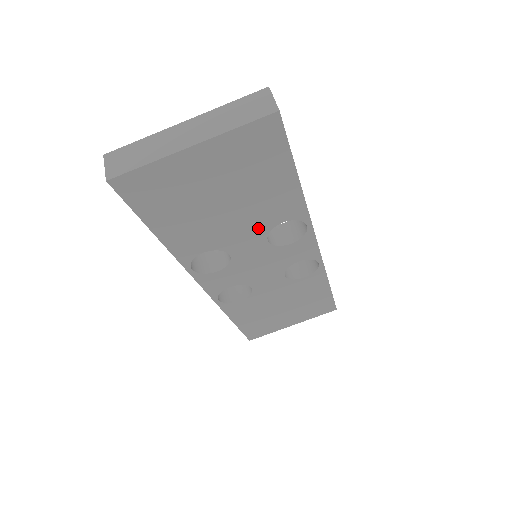
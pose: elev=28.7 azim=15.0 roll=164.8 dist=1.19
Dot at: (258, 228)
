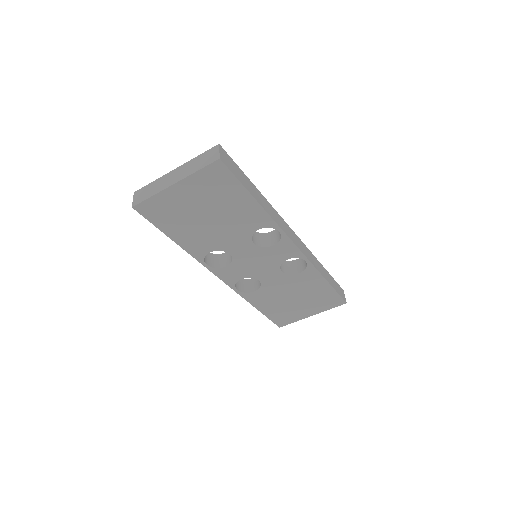
Dot at: (242, 234)
